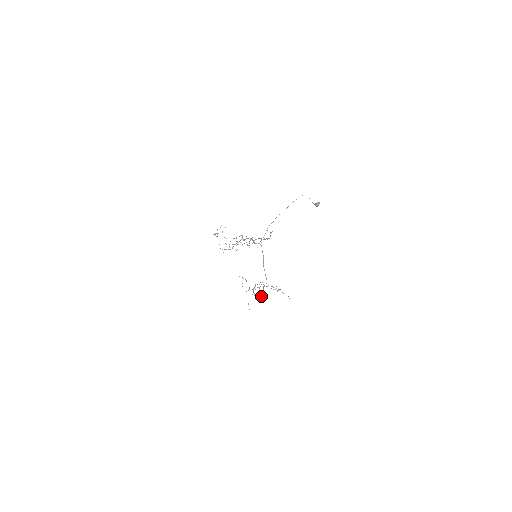
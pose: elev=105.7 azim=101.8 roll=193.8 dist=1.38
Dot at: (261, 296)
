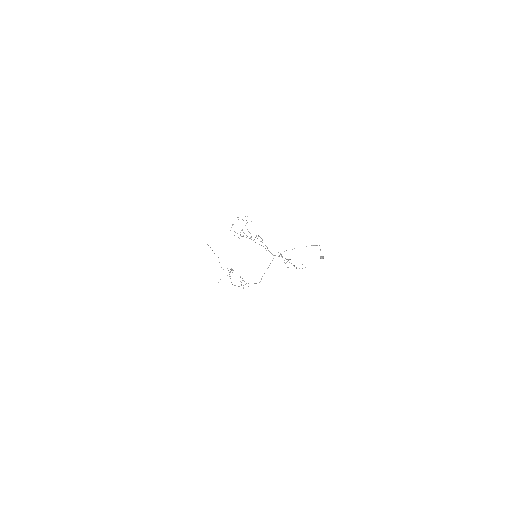
Dot at: (241, 285)
